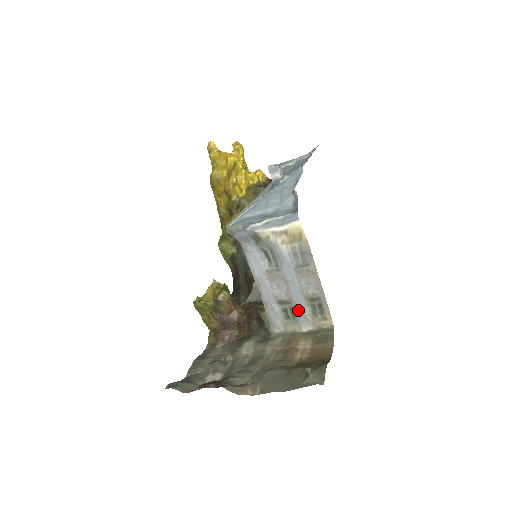
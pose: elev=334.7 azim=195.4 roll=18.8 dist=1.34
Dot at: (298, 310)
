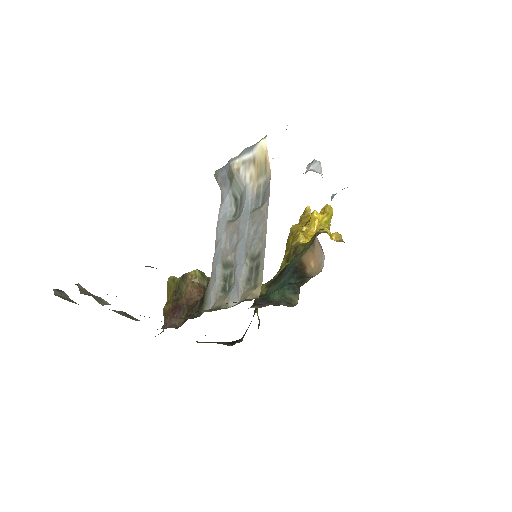
Dot at: (235, 275)
